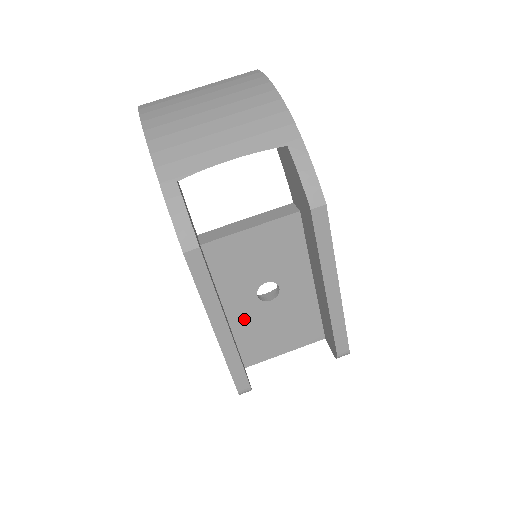
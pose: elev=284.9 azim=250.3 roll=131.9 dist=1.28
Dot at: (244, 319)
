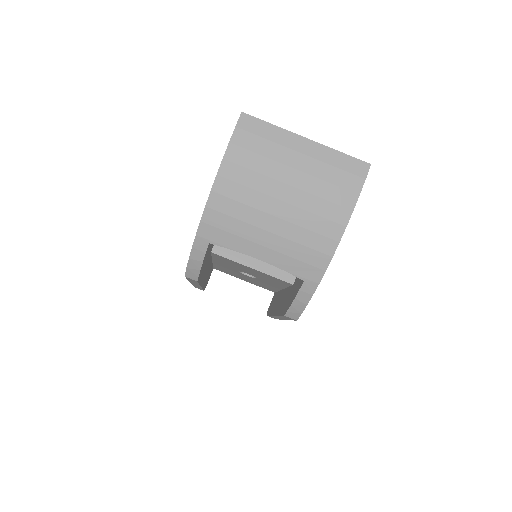
Dot at: (224, 267)
